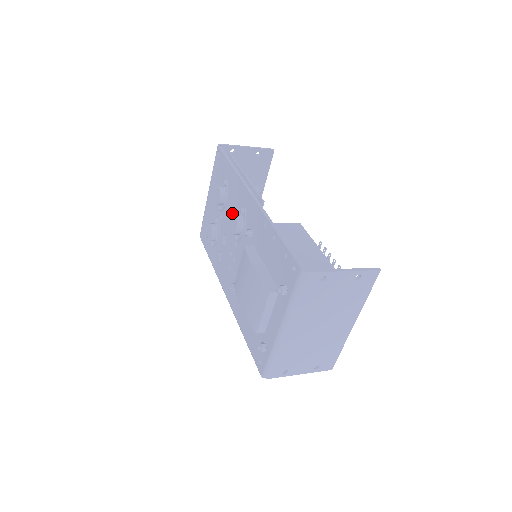
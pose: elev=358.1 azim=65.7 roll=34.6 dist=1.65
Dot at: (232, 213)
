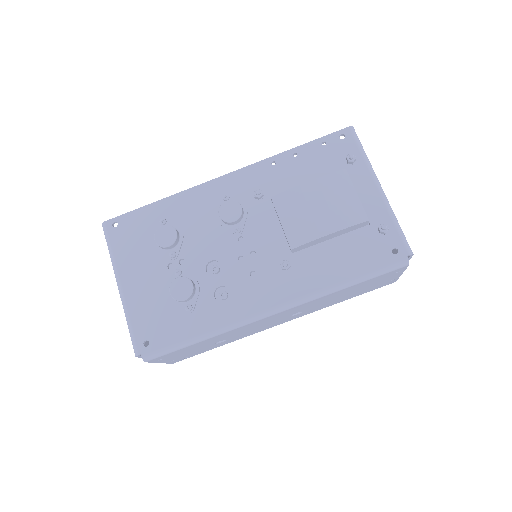
Dot at: (204, 228)
